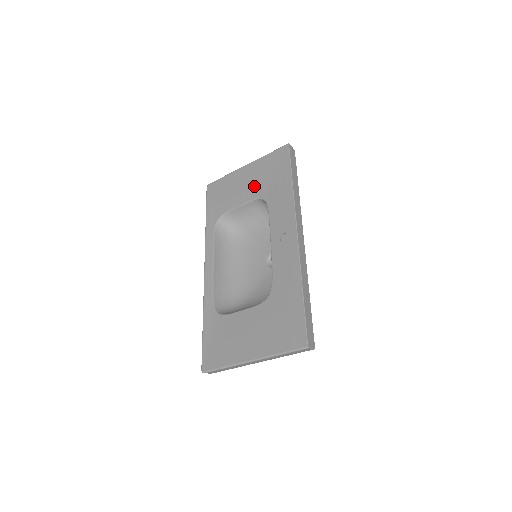
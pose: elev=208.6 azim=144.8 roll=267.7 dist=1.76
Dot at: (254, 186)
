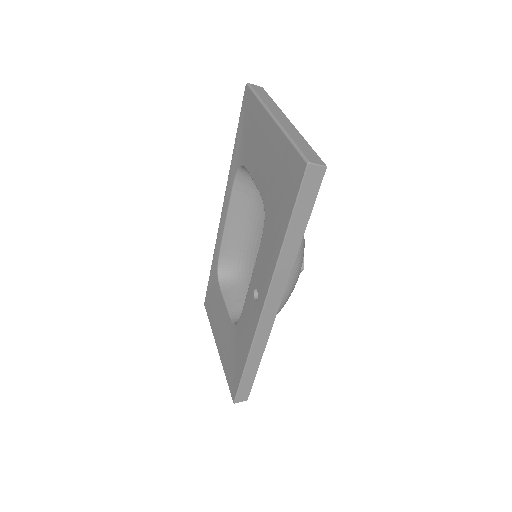
Dot at: (265, 175)
